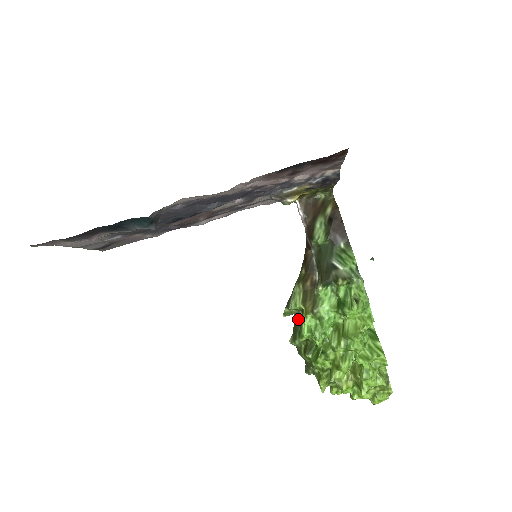
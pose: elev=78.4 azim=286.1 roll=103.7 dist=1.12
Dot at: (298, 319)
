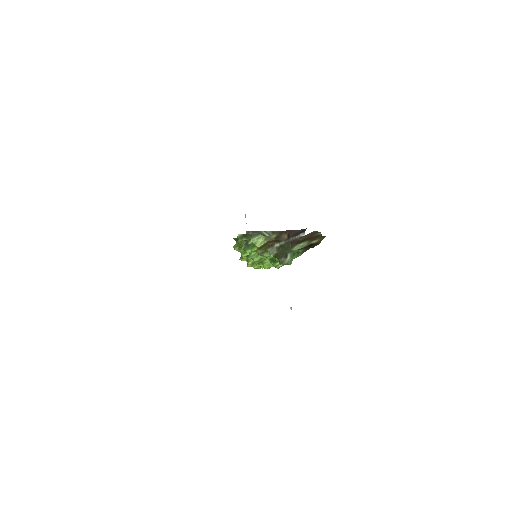
Dot at: occluded
